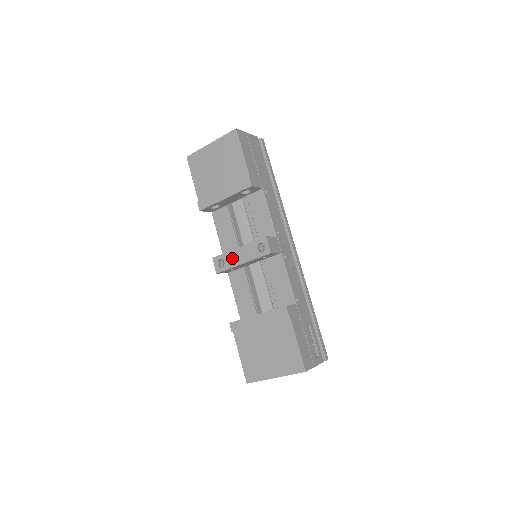
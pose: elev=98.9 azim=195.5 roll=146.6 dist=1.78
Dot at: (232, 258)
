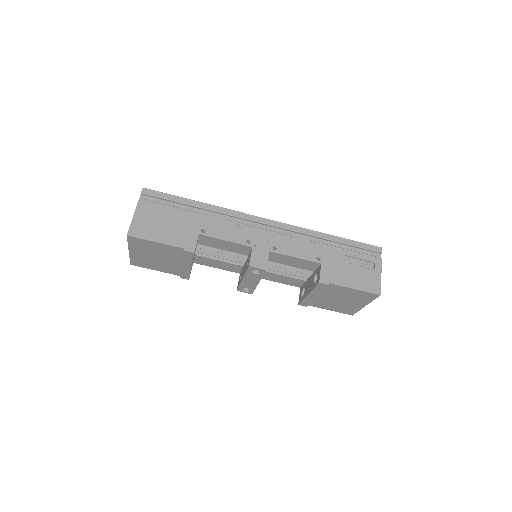
Dot at: (248, 285)
